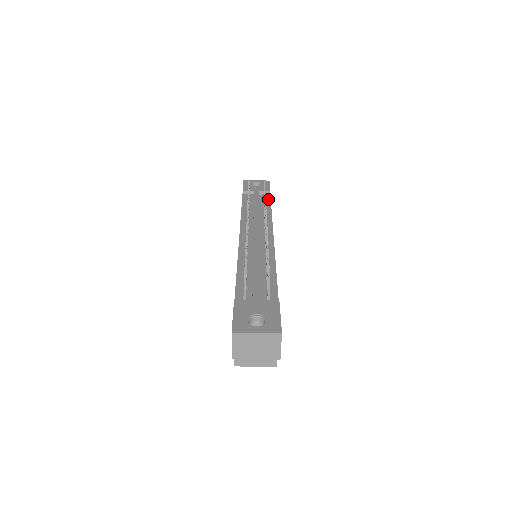
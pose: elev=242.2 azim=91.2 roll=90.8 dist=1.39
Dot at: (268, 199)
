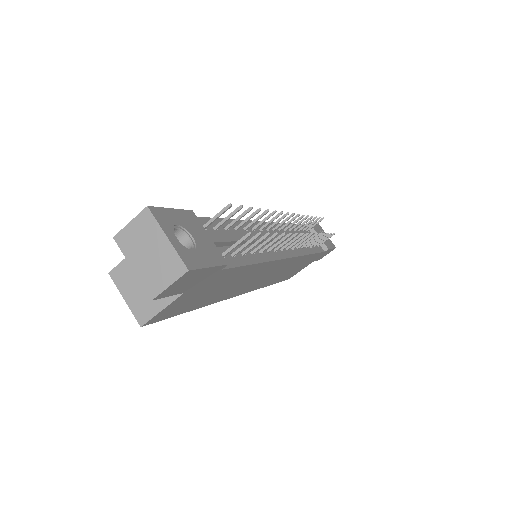
Dot at: (320, 249)
